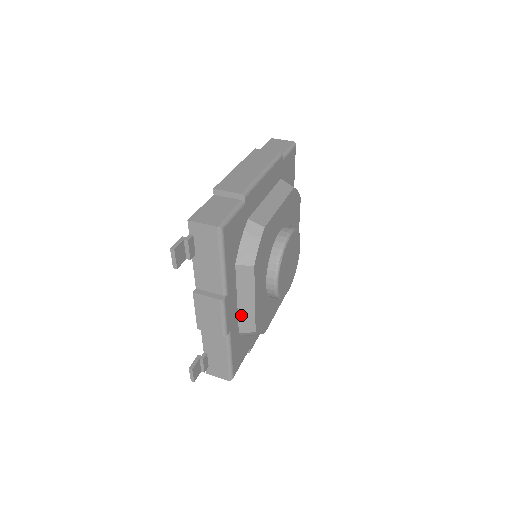
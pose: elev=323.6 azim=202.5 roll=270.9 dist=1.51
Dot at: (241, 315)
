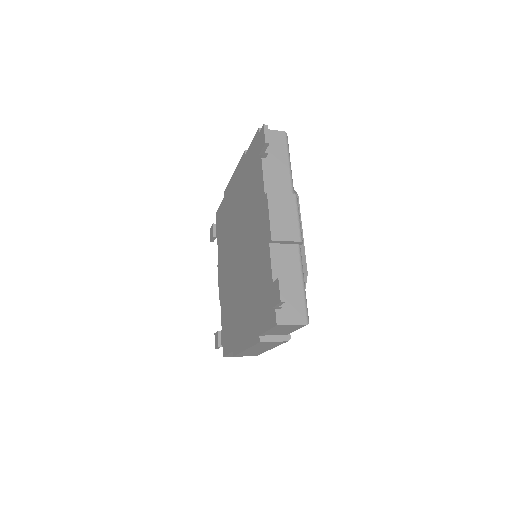
Dot at: occluded
